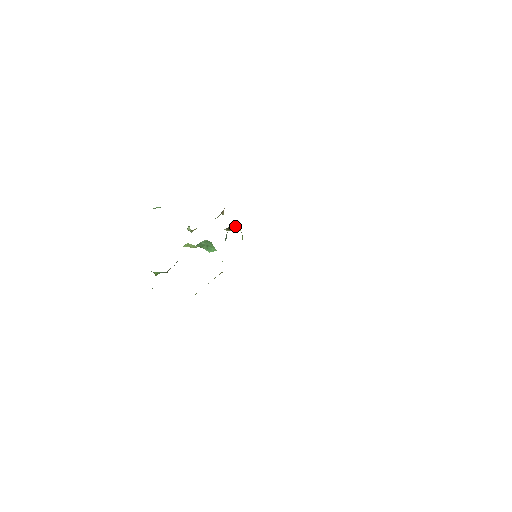
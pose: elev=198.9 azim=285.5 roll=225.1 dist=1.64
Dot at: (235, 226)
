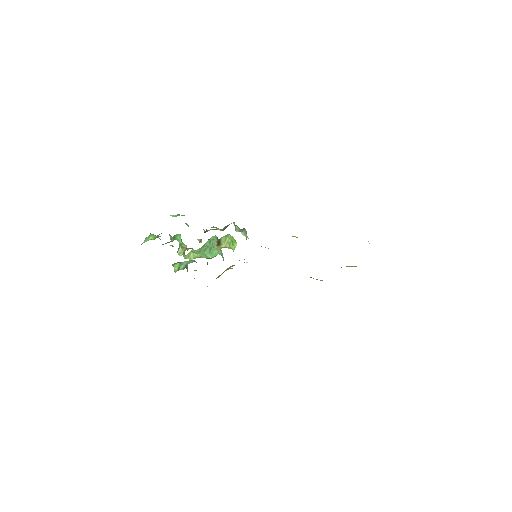
Dot at: (224, 240)
